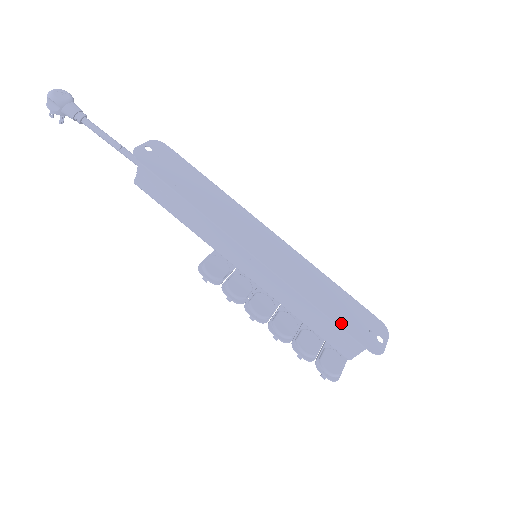
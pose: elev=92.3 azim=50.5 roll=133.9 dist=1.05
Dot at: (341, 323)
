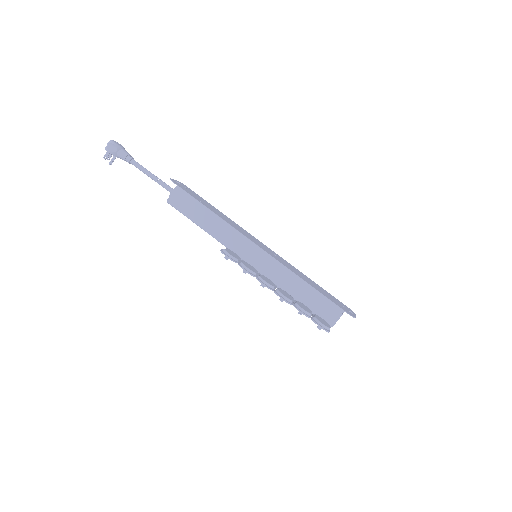
Dot at: (324, 295)
